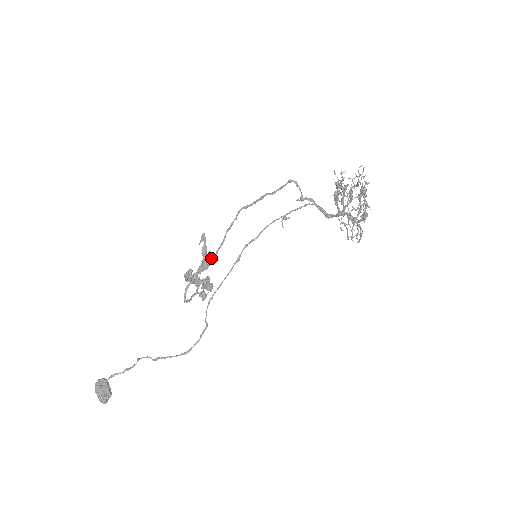
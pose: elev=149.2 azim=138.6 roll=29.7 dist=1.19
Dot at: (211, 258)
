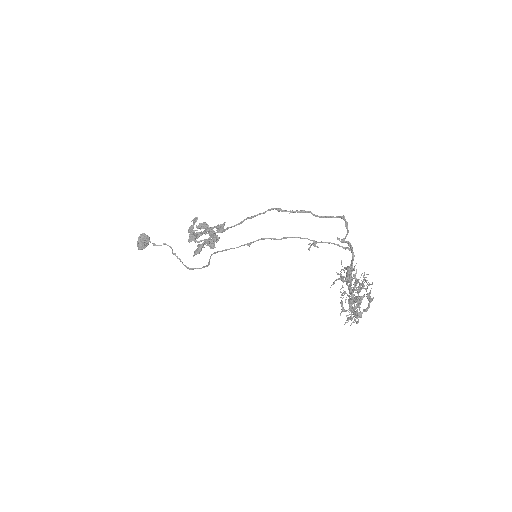
Dot at: (222, 228)
